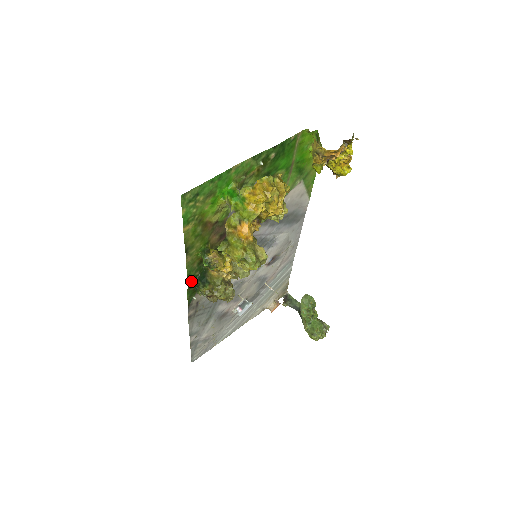
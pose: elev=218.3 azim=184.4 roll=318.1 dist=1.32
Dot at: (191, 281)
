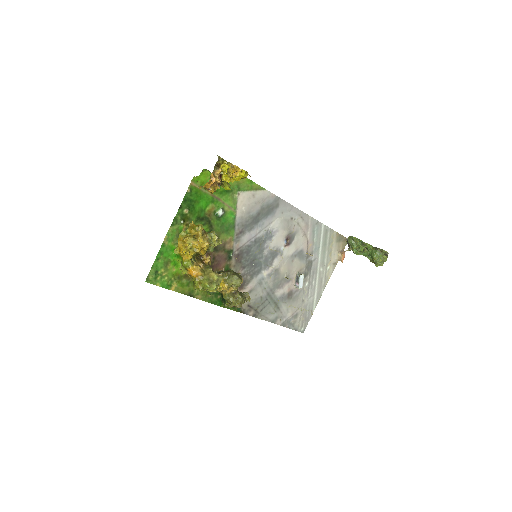
Dot at: (220, 303)
